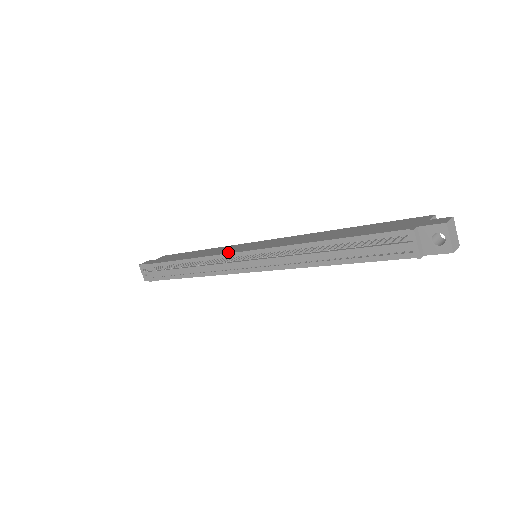
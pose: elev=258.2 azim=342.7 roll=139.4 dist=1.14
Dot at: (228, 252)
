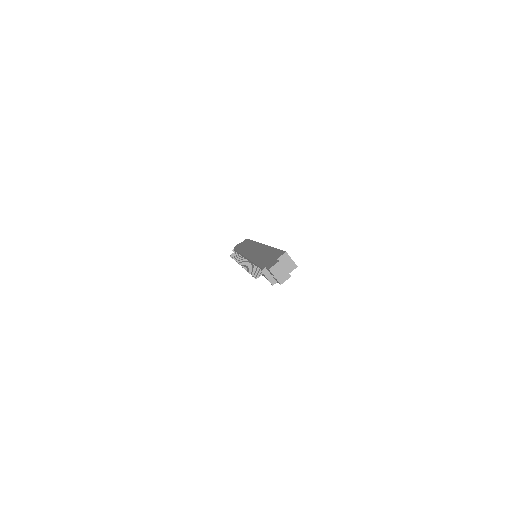
Dot at: (244, 254)
